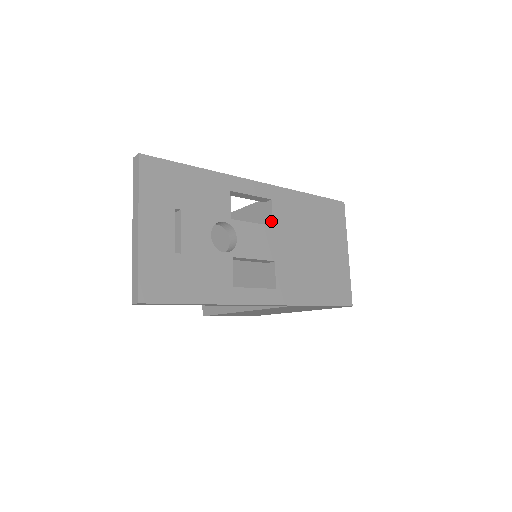
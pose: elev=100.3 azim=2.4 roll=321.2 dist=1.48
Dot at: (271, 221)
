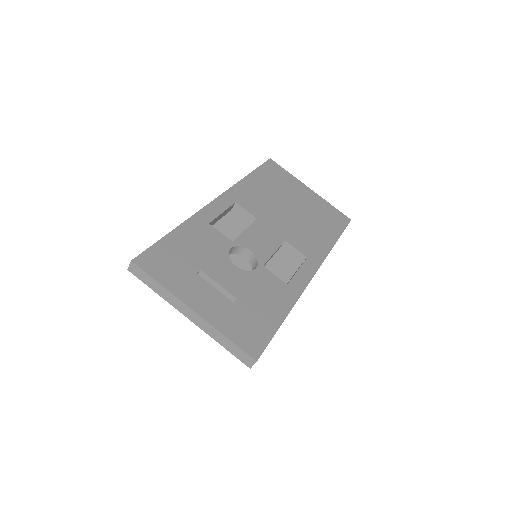
Dot at: (252, 217)
